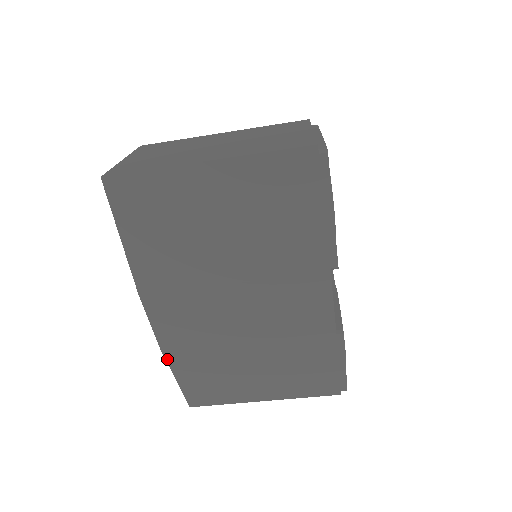
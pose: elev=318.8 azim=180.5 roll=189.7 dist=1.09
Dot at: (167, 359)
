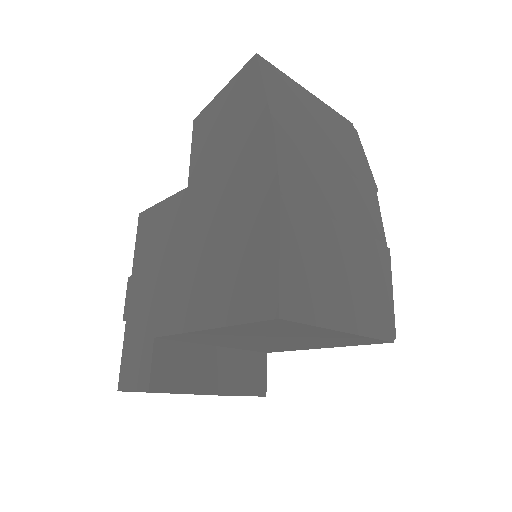
Dot at: (281, 211)
